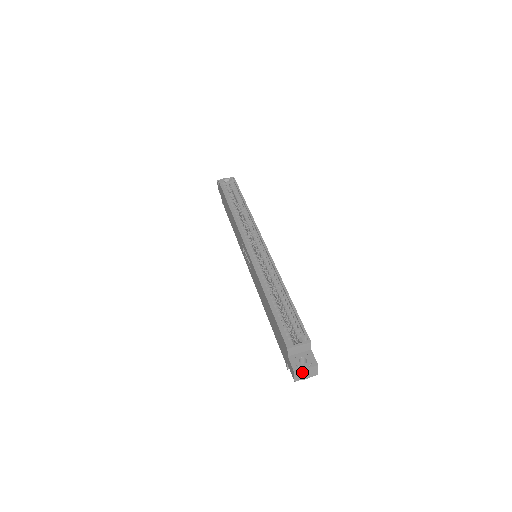
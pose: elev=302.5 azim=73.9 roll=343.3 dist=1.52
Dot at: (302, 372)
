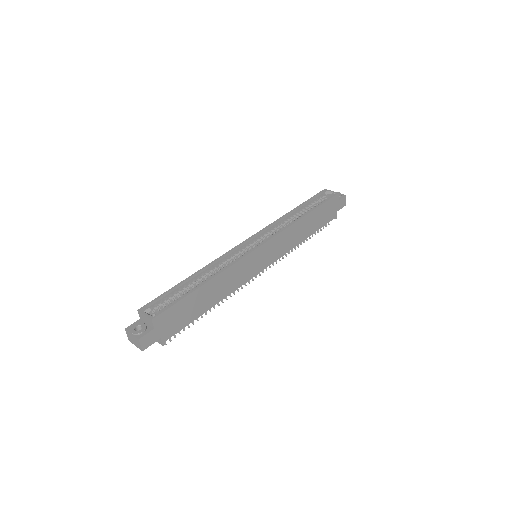
Dot at: (130, 335)
